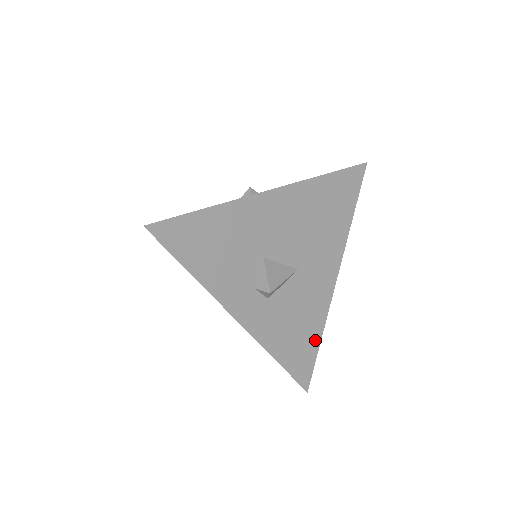
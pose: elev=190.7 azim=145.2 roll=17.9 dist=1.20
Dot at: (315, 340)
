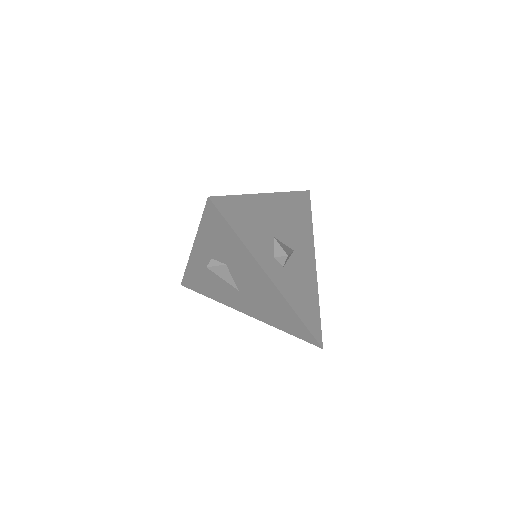
Dot at: (316, 307)
